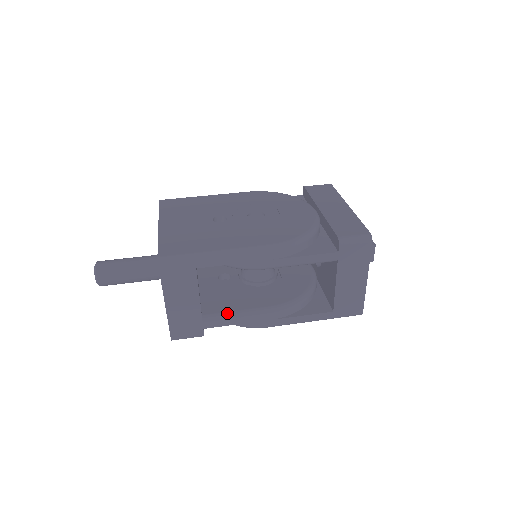
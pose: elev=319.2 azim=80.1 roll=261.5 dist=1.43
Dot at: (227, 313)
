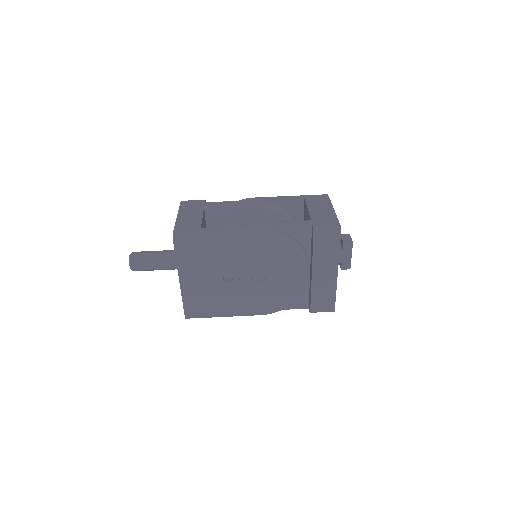
Dot at: occluded
